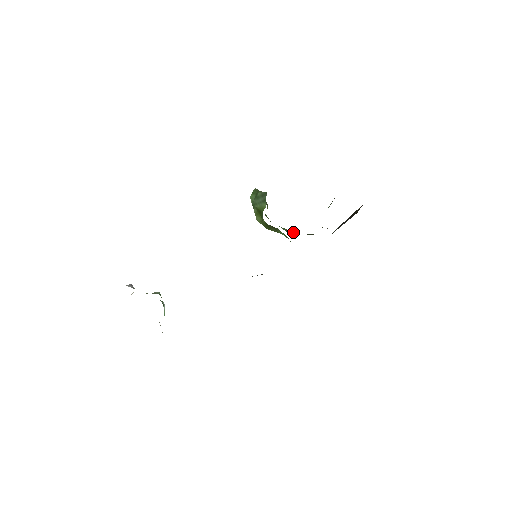
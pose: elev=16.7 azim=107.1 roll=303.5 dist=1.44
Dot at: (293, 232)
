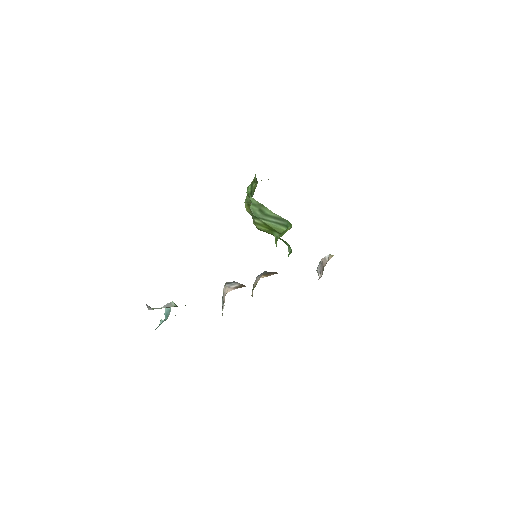
Dot at: occluded
